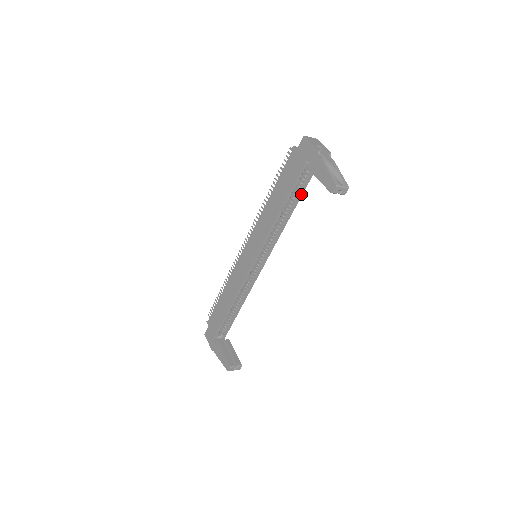
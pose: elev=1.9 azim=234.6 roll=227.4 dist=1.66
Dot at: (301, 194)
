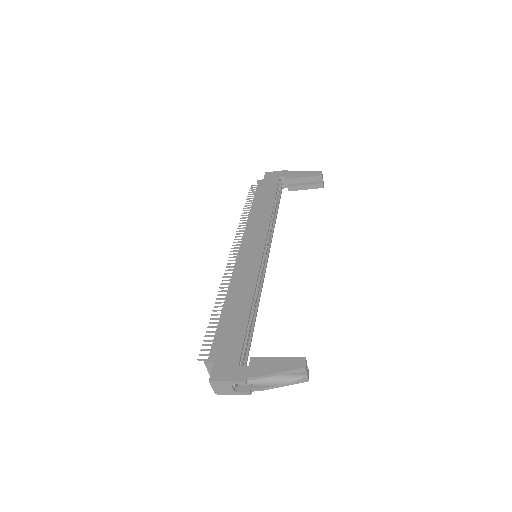
Dot at: (278, 207)
